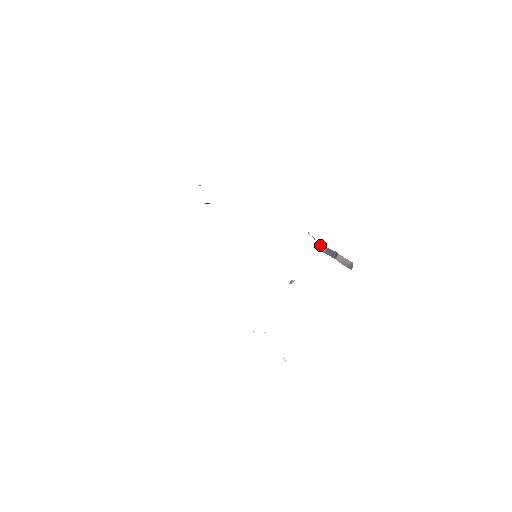
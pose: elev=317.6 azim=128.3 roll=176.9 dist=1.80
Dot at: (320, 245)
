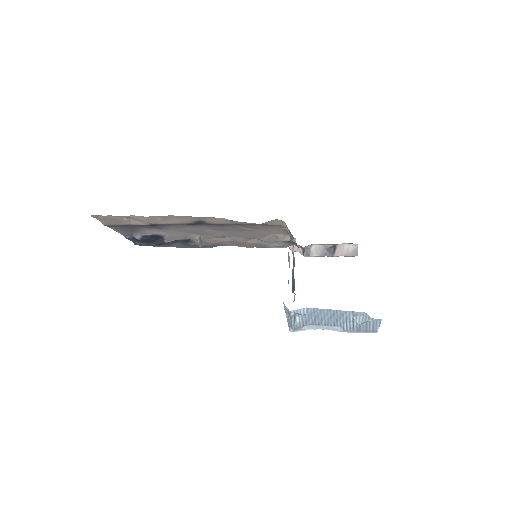
Dot at: (313, 248)
